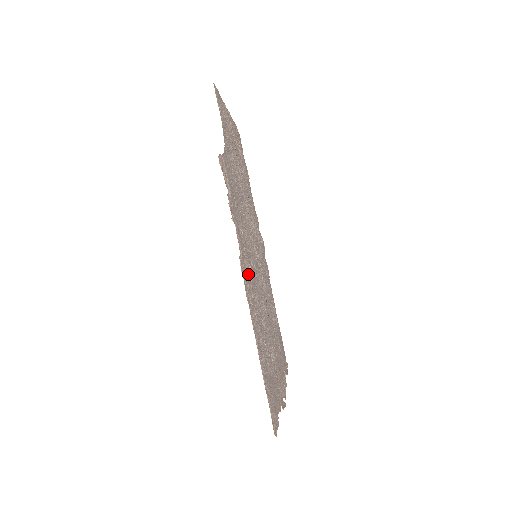
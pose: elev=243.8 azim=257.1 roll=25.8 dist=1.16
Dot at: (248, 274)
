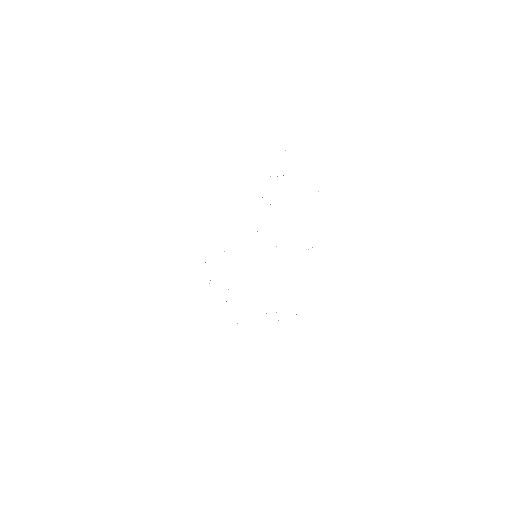
Dot at: occluded
